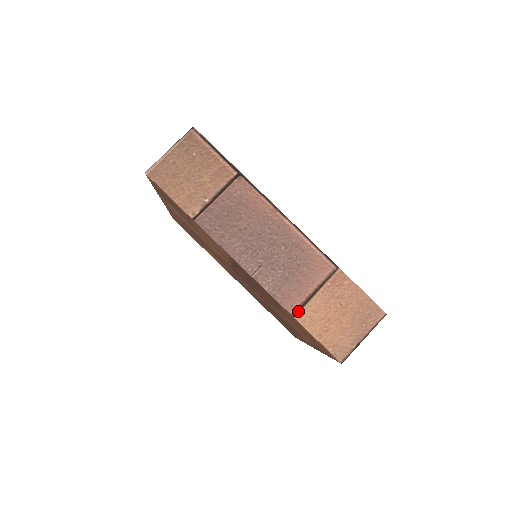
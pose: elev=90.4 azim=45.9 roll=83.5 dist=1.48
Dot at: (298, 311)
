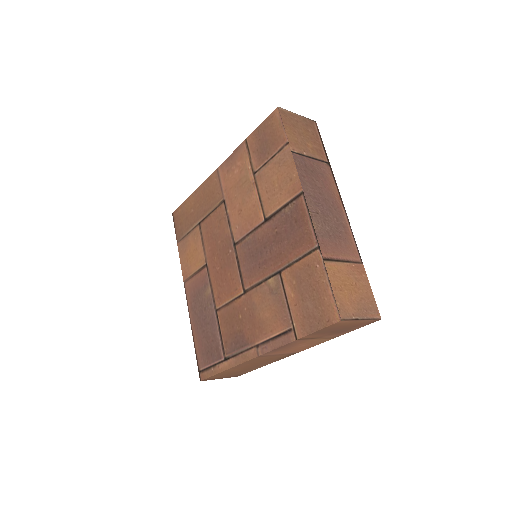
Dot at: (328, 260)
